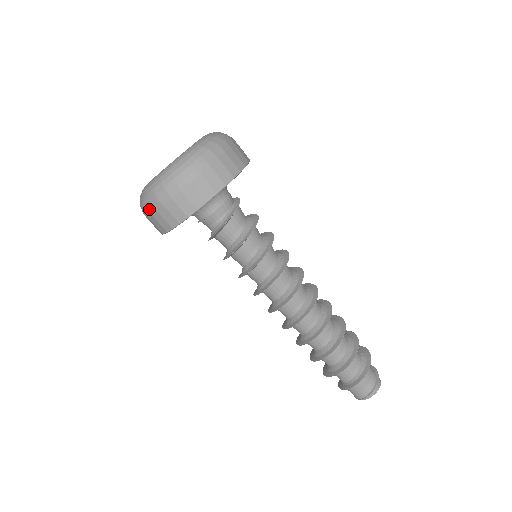
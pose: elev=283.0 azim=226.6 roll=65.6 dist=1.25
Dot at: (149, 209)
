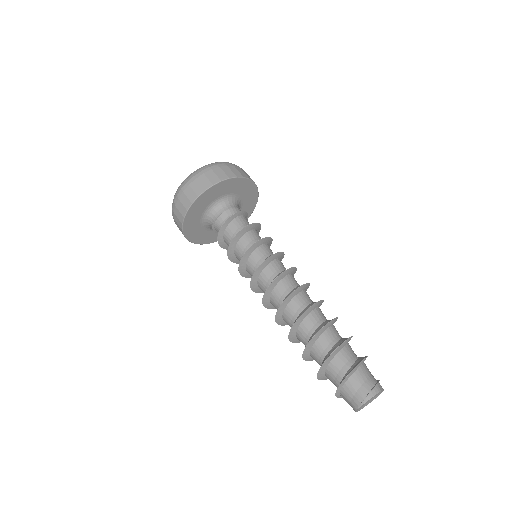
Dot at: (178, 194)
